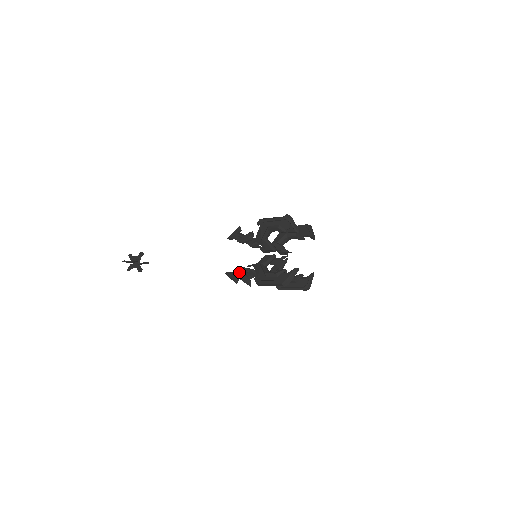
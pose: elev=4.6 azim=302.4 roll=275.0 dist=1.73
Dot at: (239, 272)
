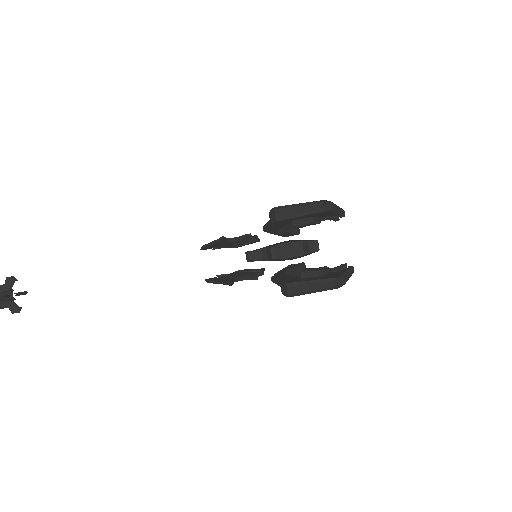
Dot at: (232, 238)
